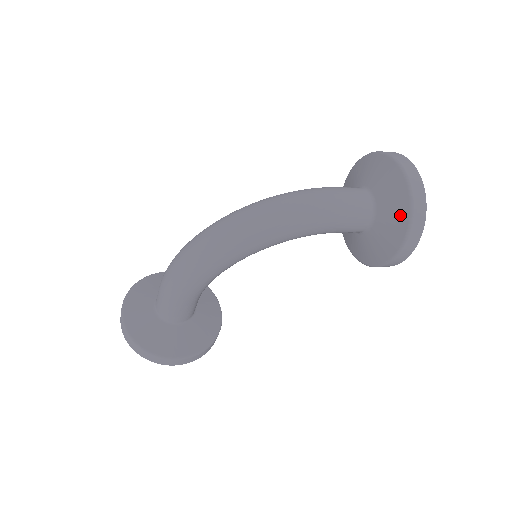
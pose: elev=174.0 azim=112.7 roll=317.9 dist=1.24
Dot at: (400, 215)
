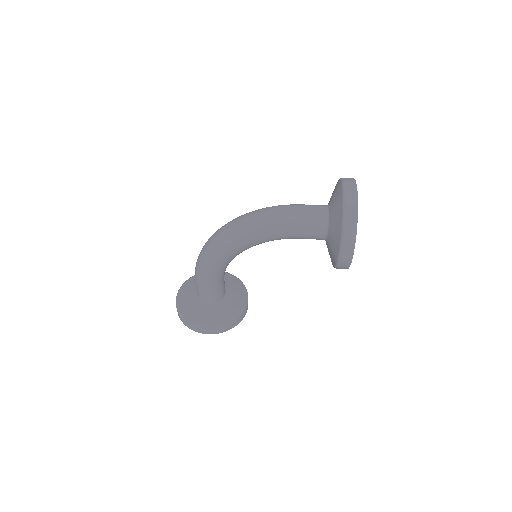
Dot at: (338, 224)
